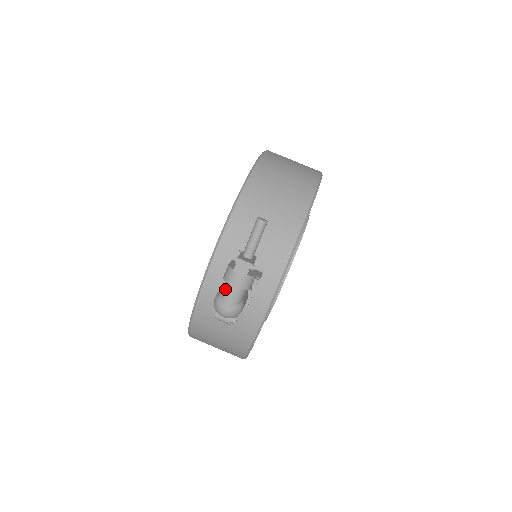
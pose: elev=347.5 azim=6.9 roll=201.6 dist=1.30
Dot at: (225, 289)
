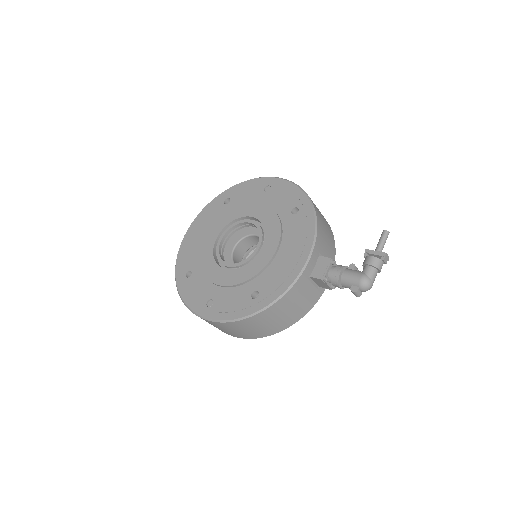
Dot at: (373, 272)
